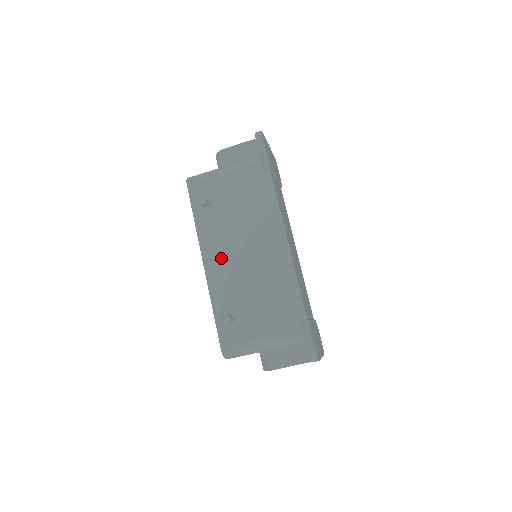
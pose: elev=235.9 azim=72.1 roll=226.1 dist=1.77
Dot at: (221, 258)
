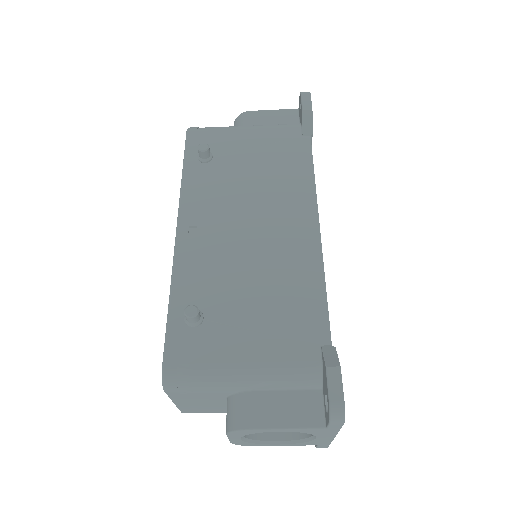
Dot at: (208, 227)
